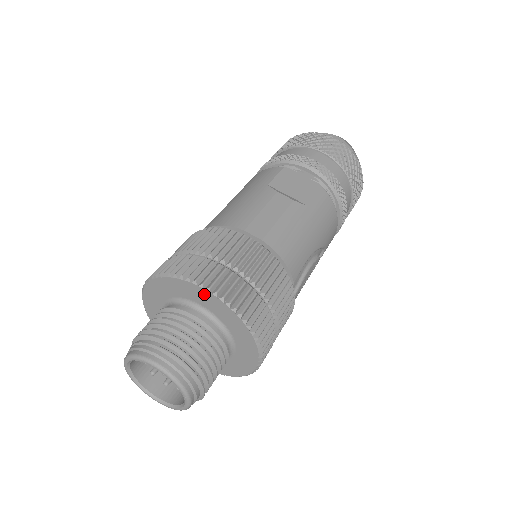
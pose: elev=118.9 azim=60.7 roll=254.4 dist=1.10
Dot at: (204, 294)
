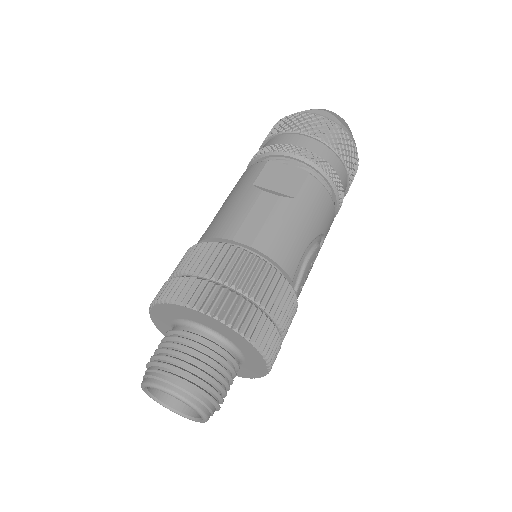
Dot at: (199, 315)
